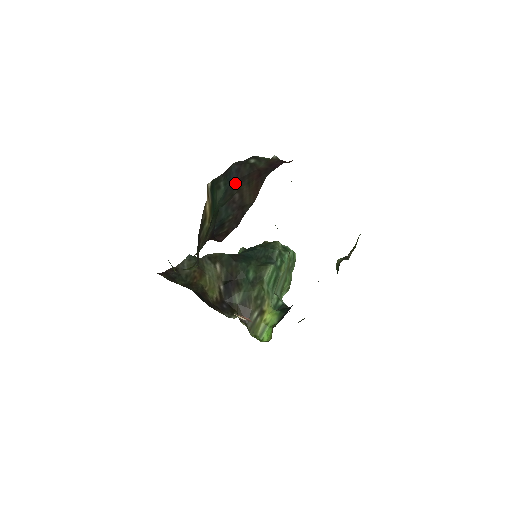
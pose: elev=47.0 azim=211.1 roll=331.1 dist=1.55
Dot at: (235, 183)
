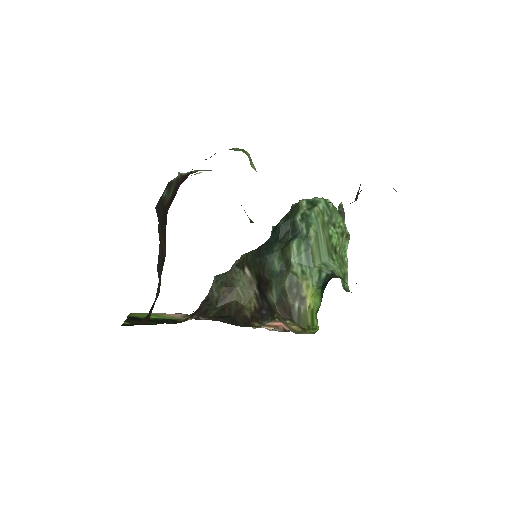
Dot at: (160, 230)
